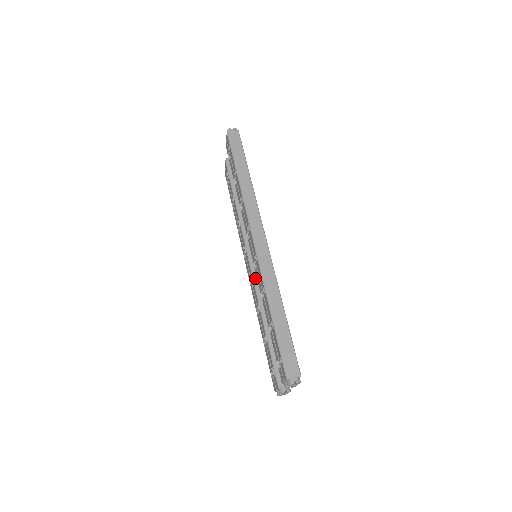
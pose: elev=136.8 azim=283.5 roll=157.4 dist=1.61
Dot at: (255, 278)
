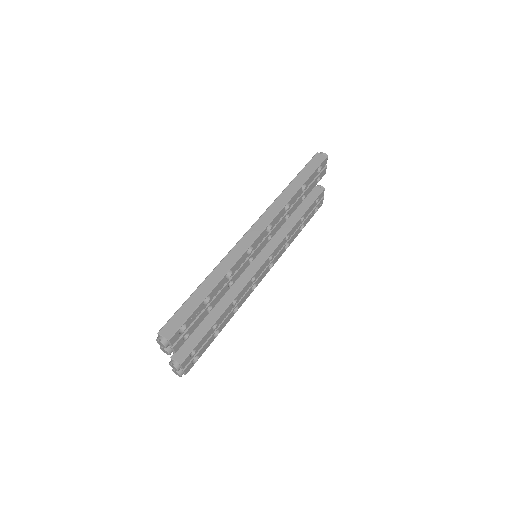
Dot at: (243, 274)
